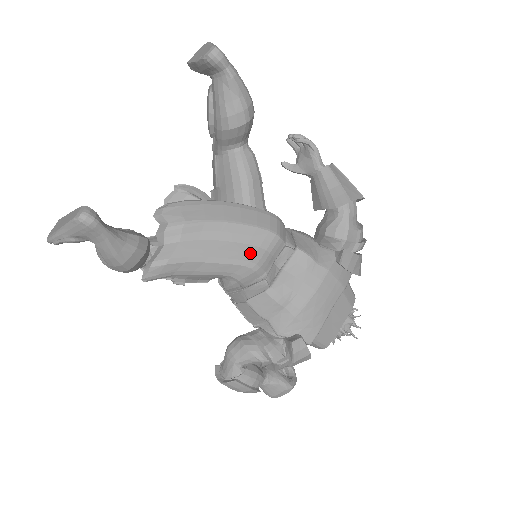
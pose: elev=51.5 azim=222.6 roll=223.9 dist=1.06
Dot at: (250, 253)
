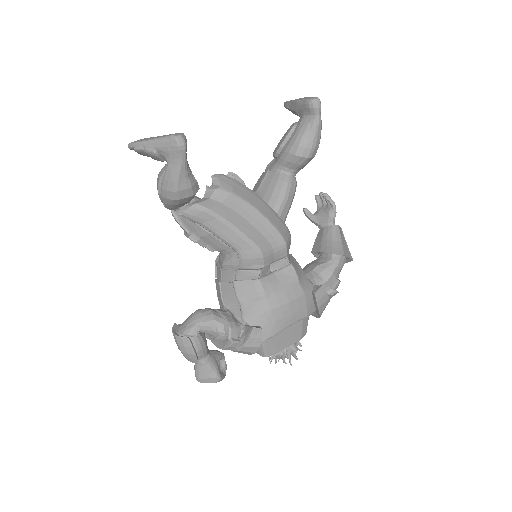
Dot at: (262, 243)
